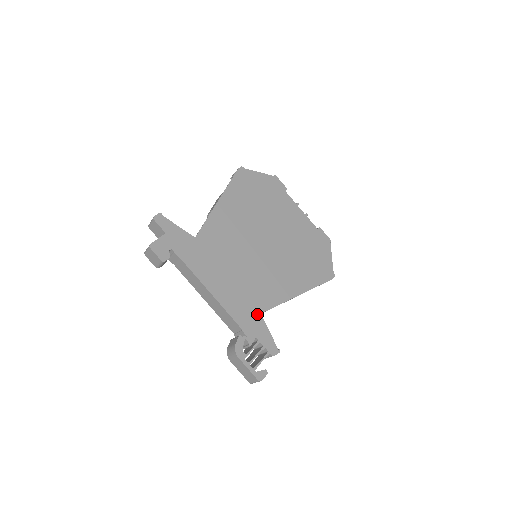
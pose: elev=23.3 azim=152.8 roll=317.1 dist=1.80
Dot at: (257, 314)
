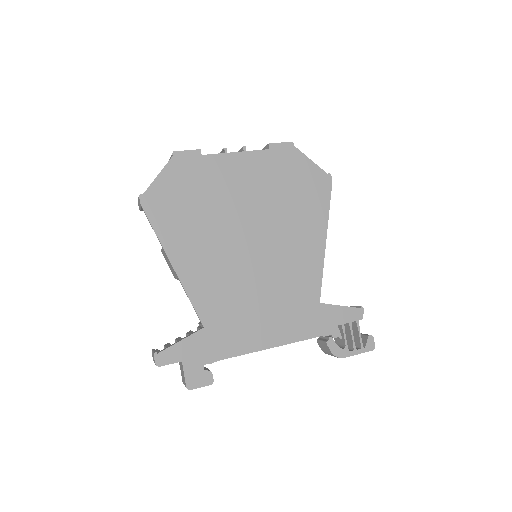
Dot at: (318, 308)
